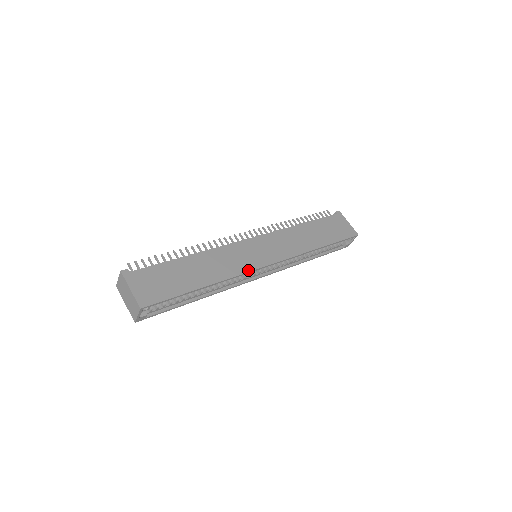
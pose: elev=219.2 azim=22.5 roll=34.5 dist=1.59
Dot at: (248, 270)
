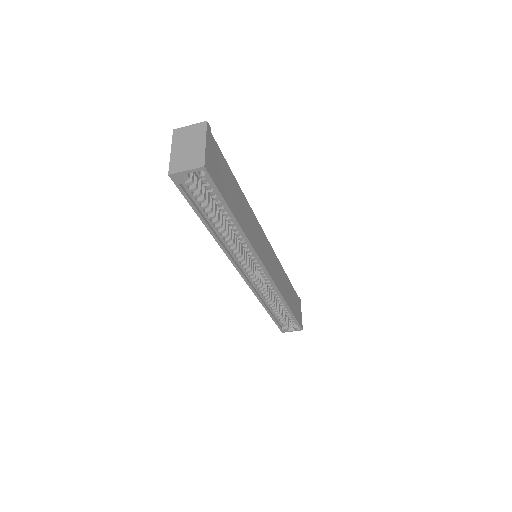
Dot at: (259, 256)
